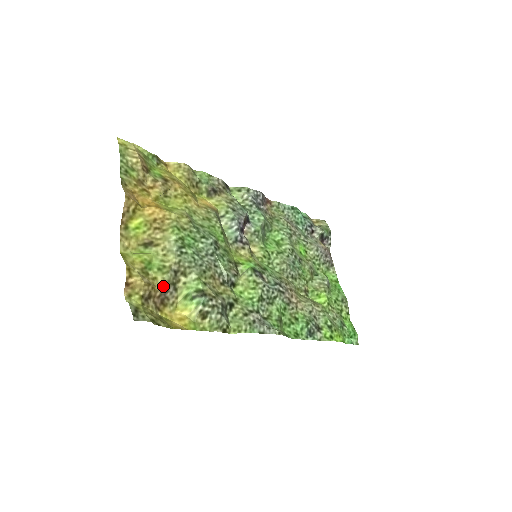
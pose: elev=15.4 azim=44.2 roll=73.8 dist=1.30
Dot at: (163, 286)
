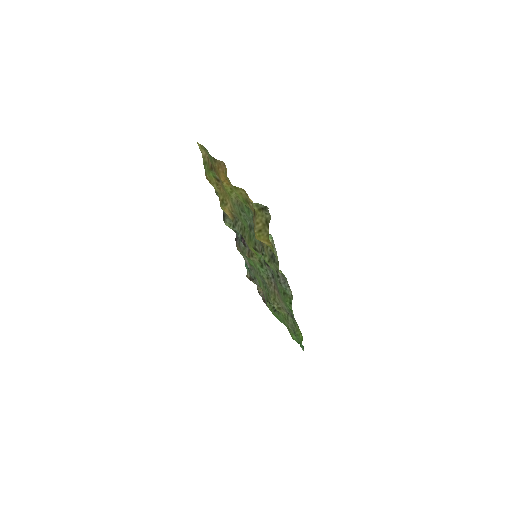
Dot at: occluded
